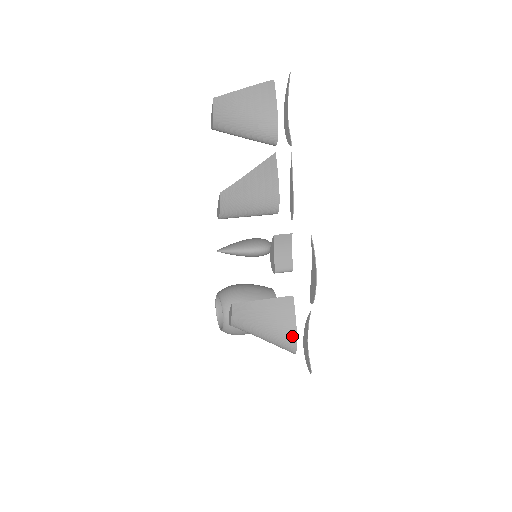
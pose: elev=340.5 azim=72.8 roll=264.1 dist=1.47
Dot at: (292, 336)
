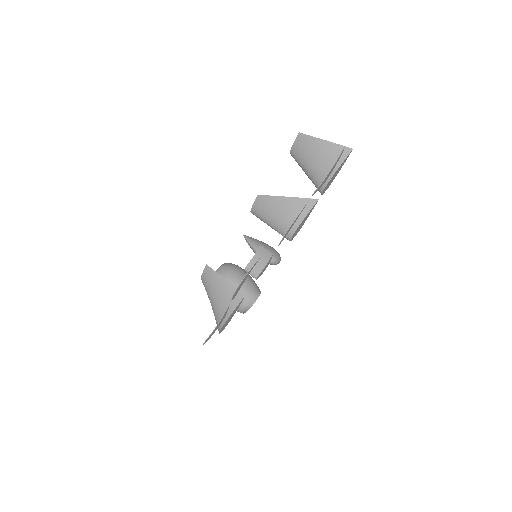
Dot at: (224, 319)
